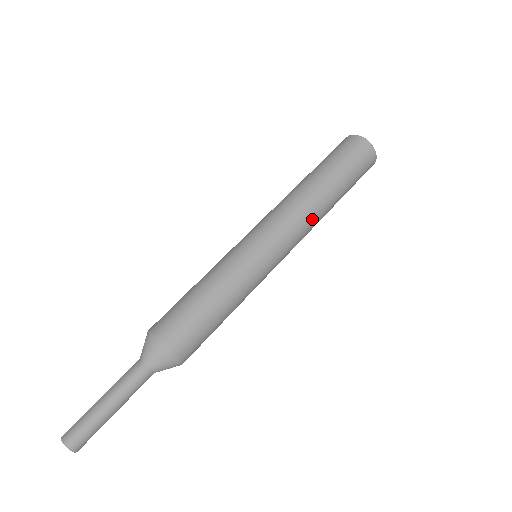
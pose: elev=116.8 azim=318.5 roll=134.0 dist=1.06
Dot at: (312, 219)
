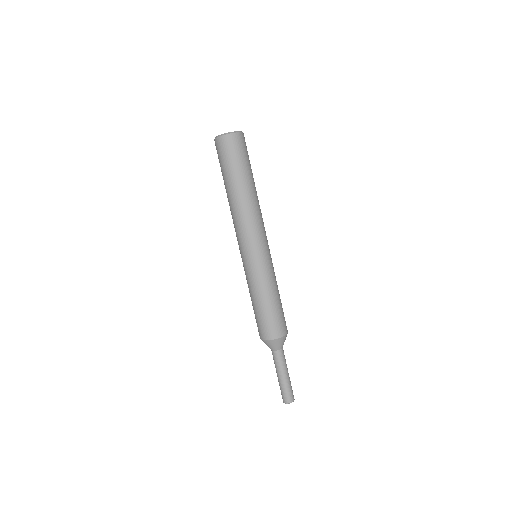
Dot at: (255, 211)
